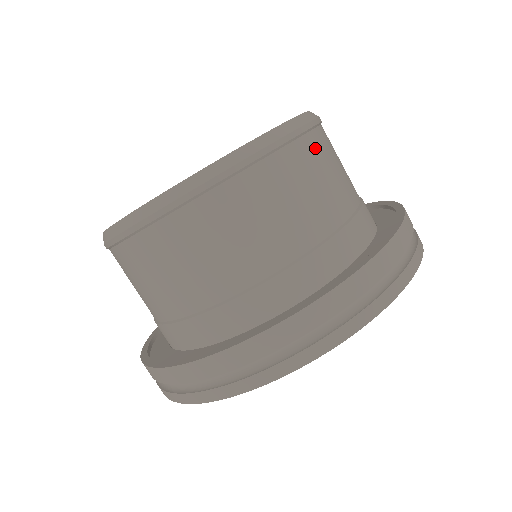
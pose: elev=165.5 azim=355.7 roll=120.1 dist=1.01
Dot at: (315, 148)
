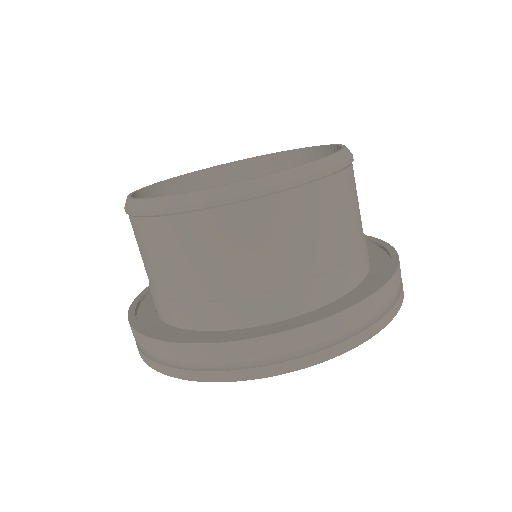
Dot at: (307, 202)
